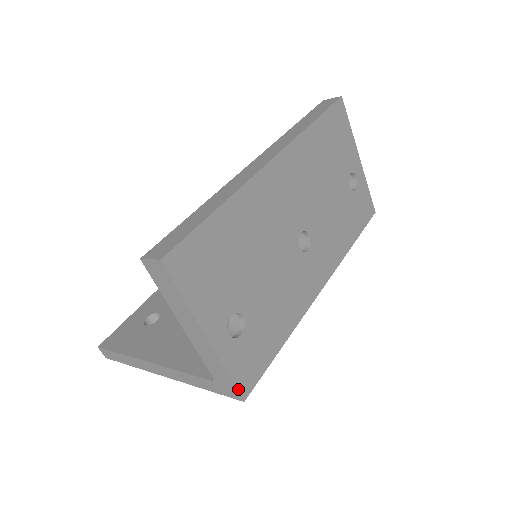
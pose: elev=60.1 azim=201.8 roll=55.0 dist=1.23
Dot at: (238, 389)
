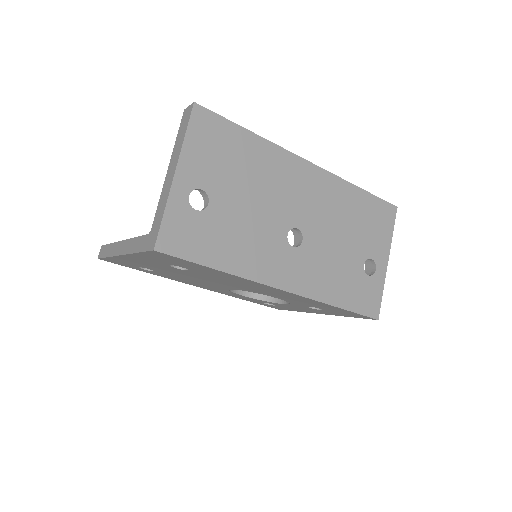
Dot at: (159, 235)
